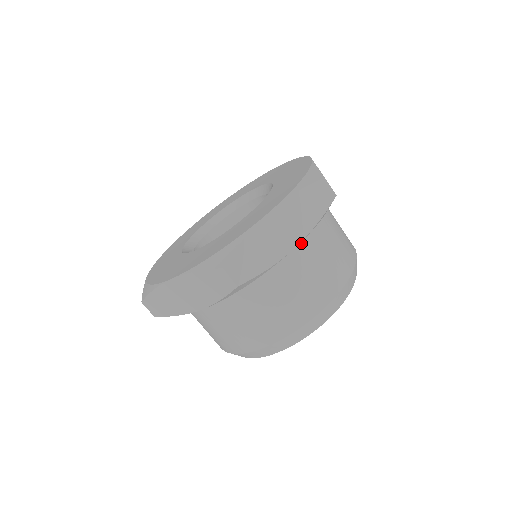
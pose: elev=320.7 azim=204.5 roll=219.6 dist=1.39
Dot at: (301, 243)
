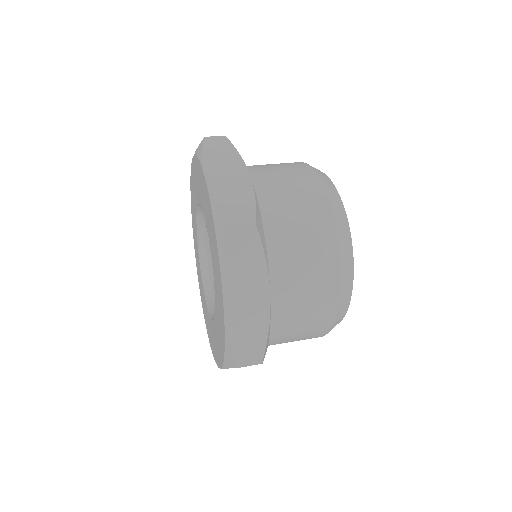
Dot at: (272, 274)
